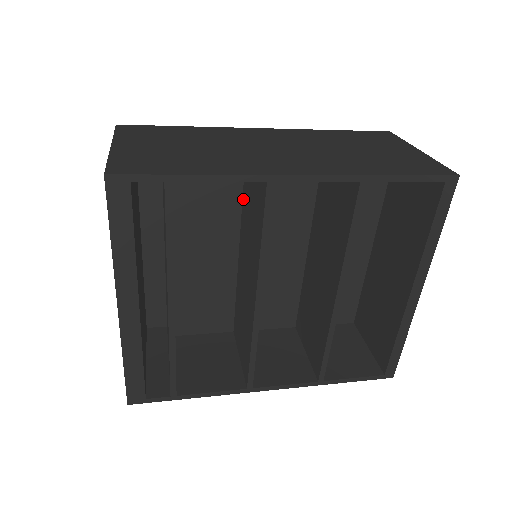
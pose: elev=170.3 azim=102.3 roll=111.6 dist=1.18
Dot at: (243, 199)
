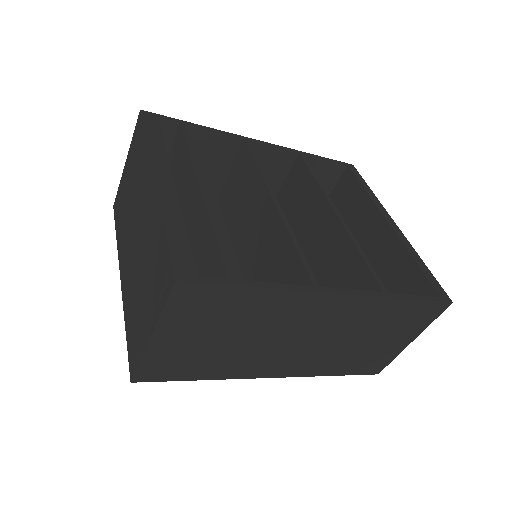
Dot at: (227, 223)
